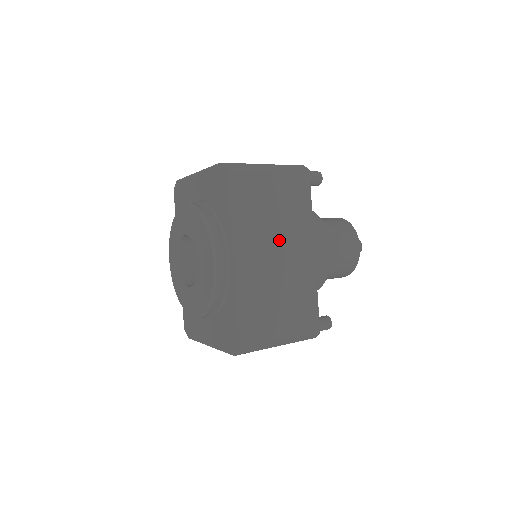
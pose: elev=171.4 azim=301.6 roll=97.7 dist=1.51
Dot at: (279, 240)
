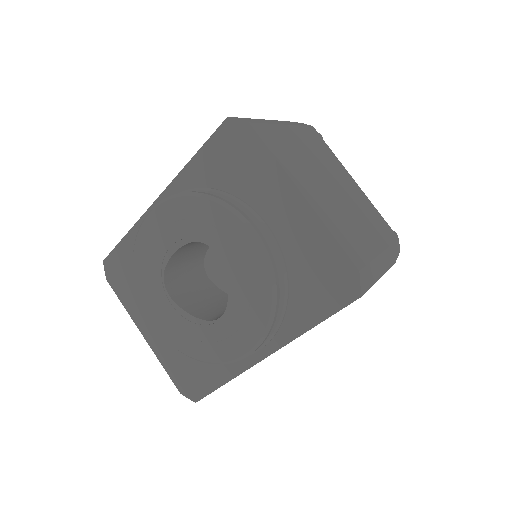
Dot at: occluded
